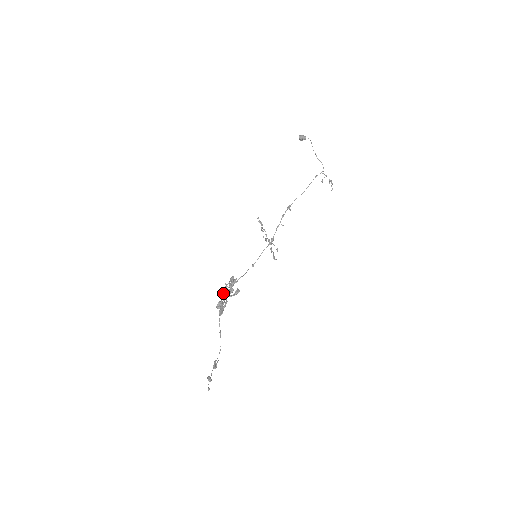
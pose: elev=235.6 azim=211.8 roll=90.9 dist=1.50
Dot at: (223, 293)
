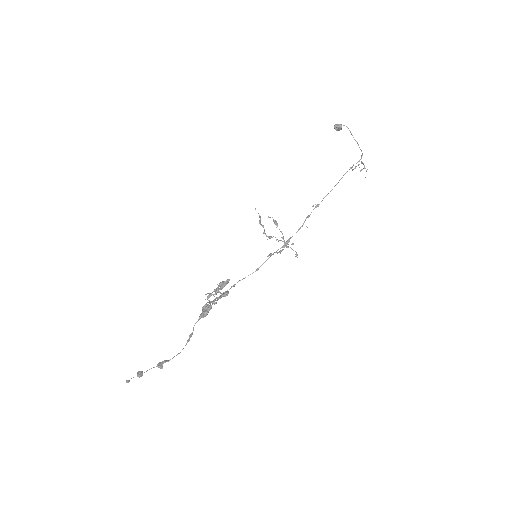
Dot at: (209, 294)
